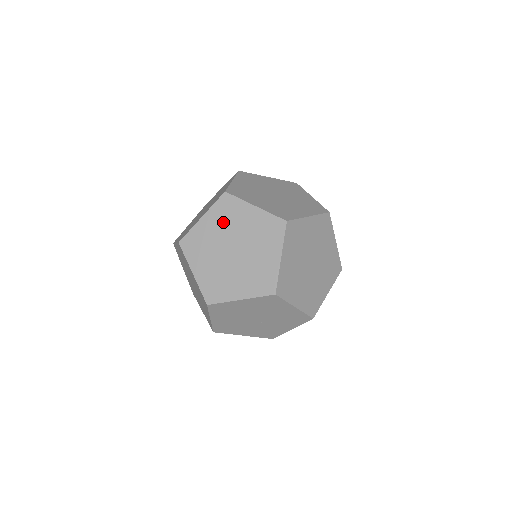
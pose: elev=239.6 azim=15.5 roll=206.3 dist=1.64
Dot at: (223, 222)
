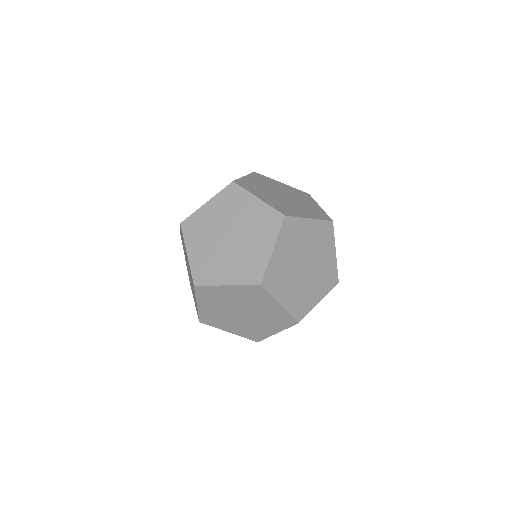
Dot at: (215, 302)
